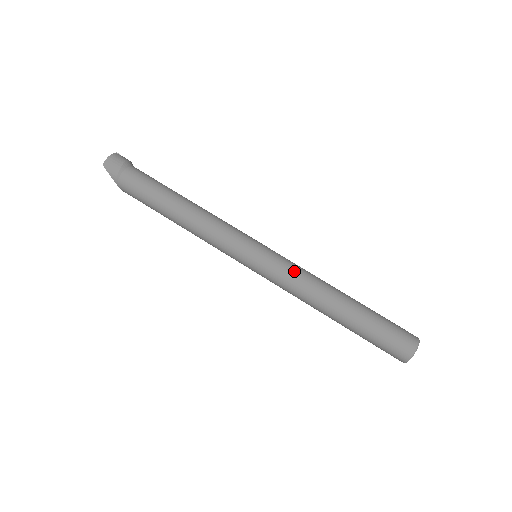
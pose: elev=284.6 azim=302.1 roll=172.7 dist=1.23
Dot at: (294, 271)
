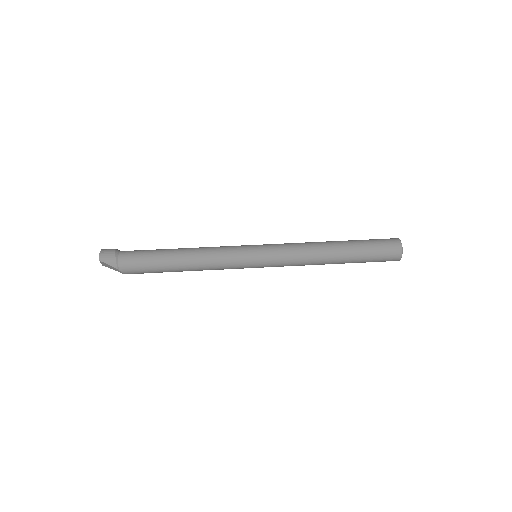
Dot at: (290, 246)
